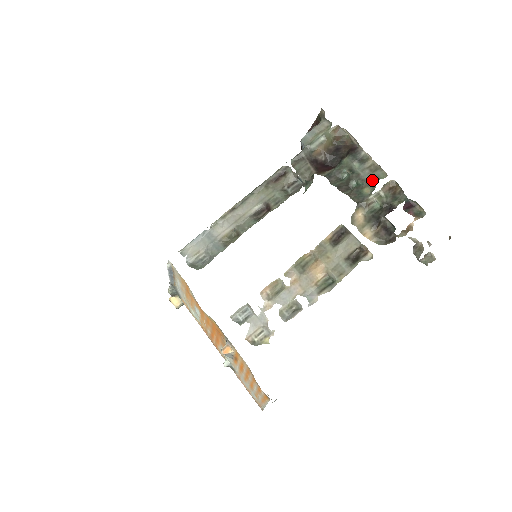
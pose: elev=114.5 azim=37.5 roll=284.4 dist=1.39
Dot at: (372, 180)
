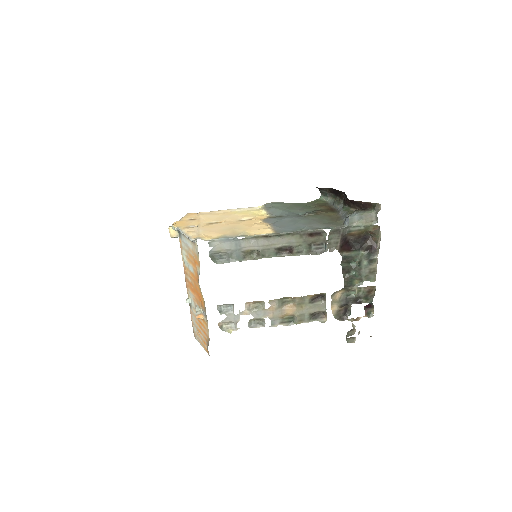
Dot at: (365, 278)
